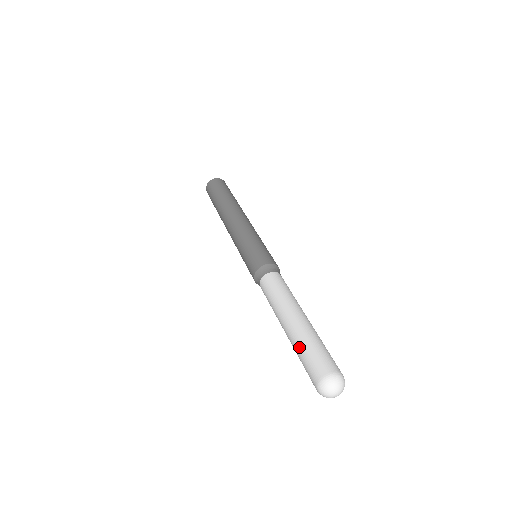
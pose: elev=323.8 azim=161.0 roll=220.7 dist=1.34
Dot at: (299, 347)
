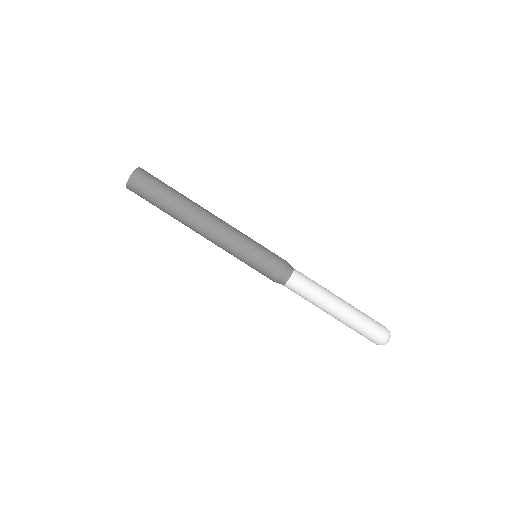
Dot at: occluded
